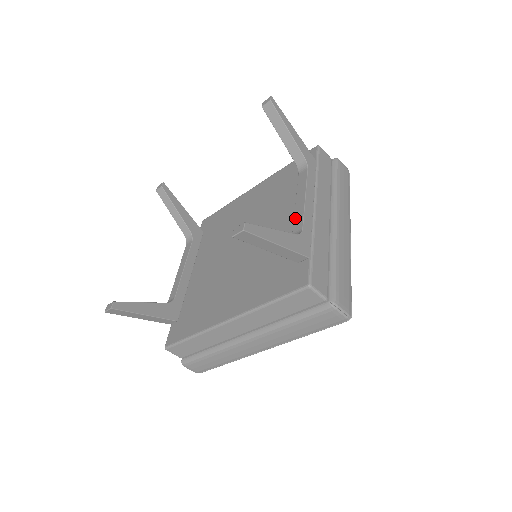
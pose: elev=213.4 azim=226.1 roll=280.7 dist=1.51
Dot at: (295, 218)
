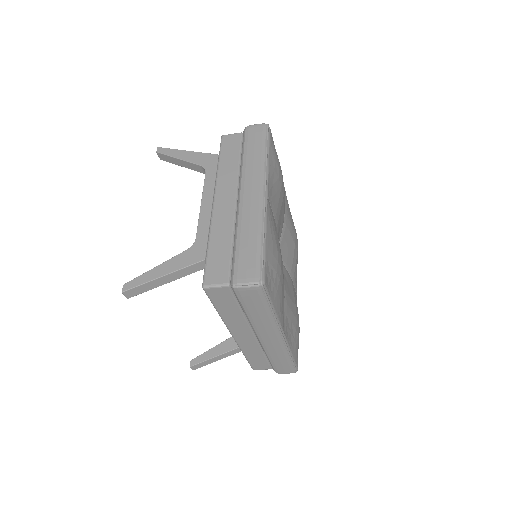
Dot at: occluded
